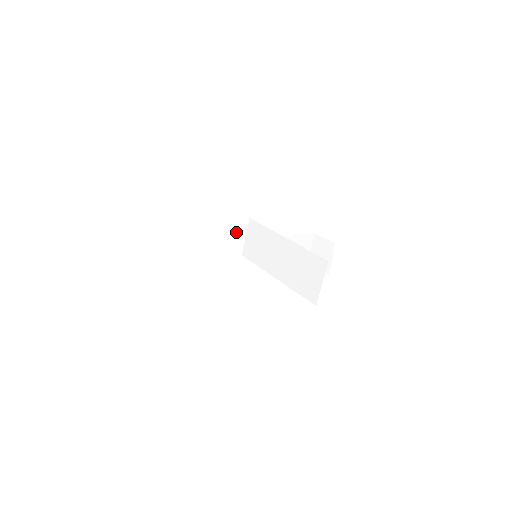
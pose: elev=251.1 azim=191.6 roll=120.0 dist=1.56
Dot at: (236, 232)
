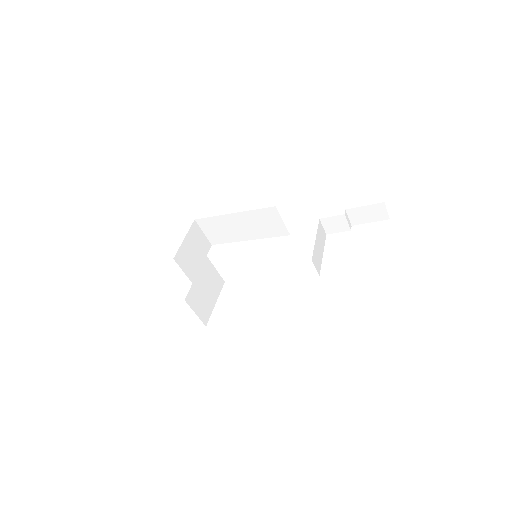
Dot at: (270, 219)
